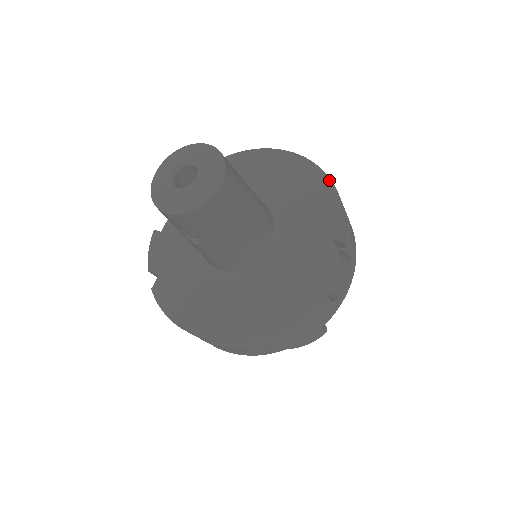
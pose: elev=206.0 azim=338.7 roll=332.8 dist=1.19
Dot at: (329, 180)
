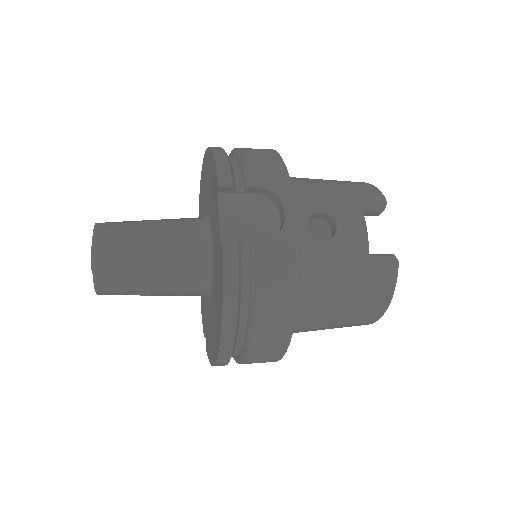
Dot at: (209, 150)
